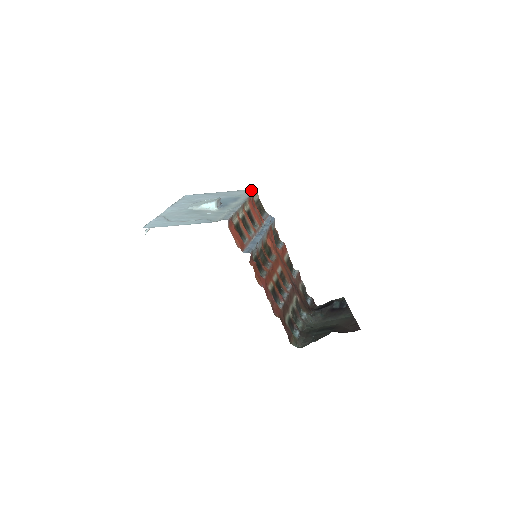
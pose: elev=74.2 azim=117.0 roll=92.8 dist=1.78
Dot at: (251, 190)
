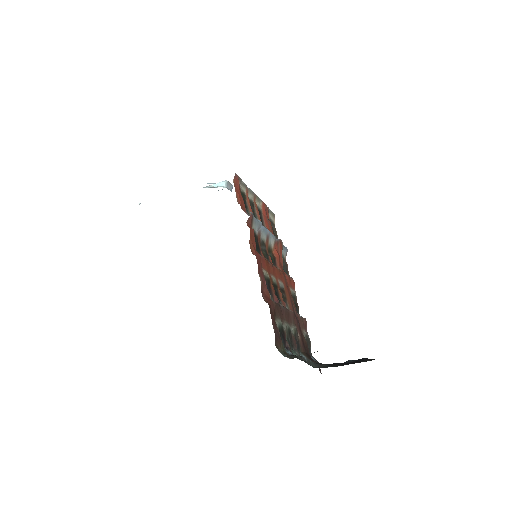
Dot at: occluded
